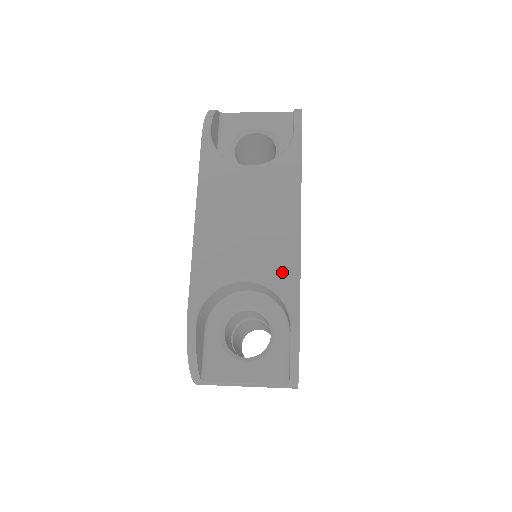
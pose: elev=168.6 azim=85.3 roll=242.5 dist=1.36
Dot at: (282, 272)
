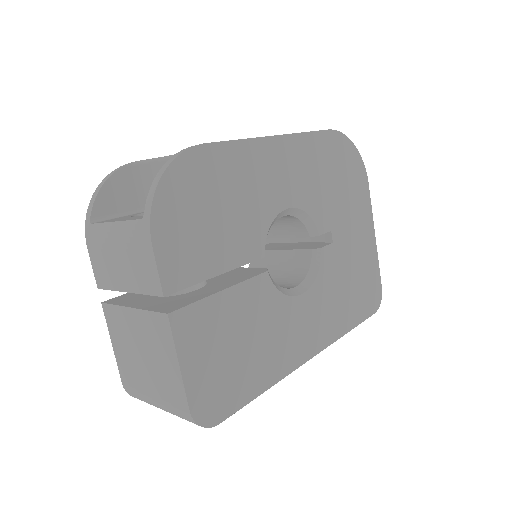
Dot at: occluded
